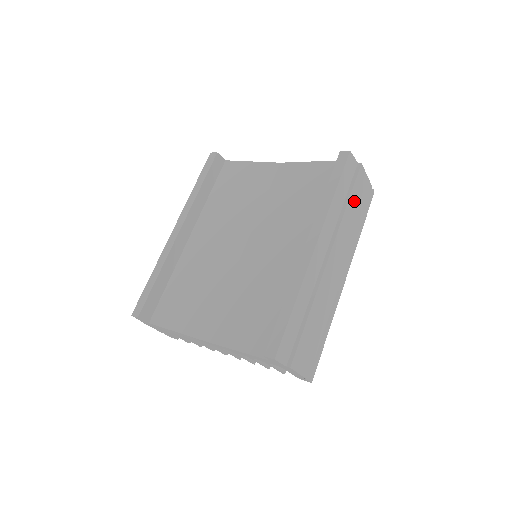
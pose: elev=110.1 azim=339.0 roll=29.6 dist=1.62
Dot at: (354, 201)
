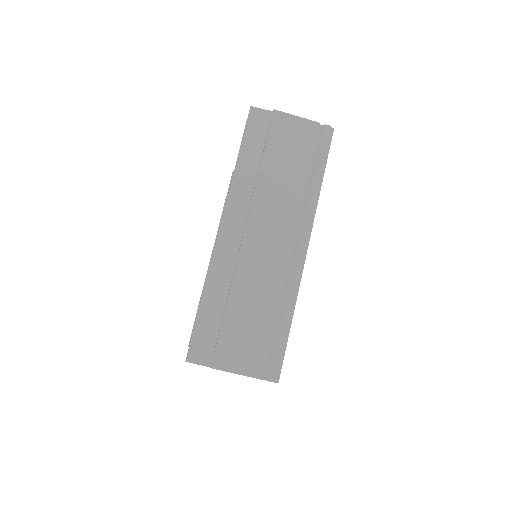
Dot at: (278, 155)
